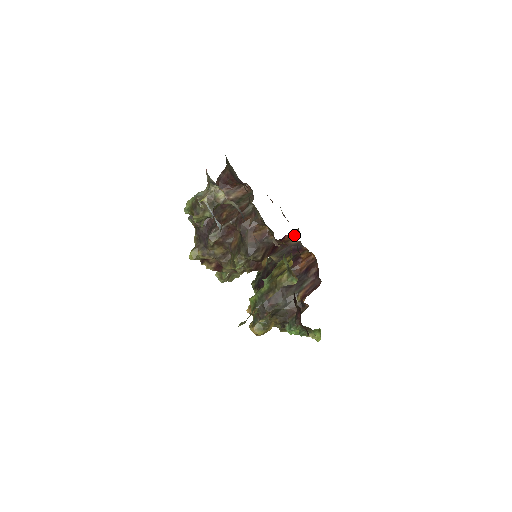
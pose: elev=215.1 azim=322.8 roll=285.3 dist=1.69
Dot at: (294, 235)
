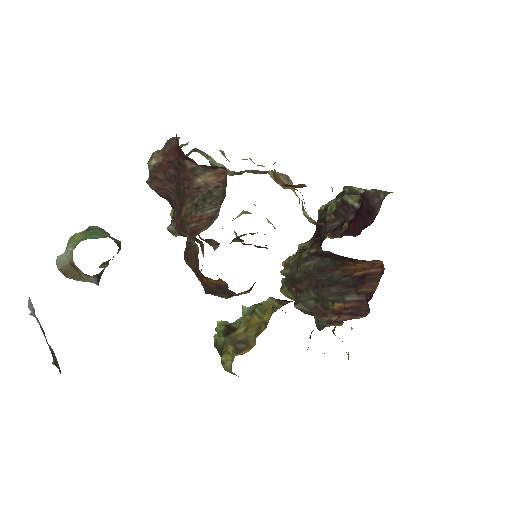
Dot at: (373, 205)
